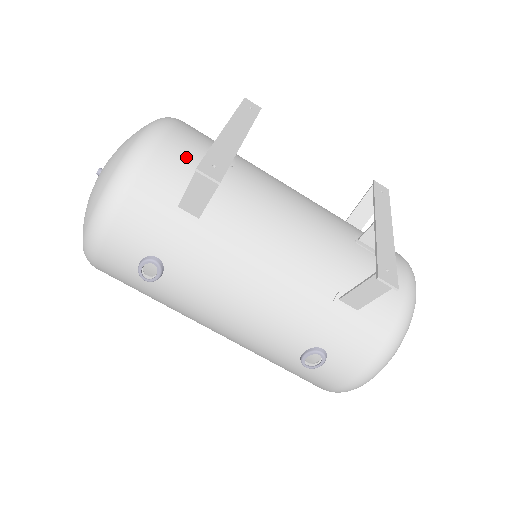
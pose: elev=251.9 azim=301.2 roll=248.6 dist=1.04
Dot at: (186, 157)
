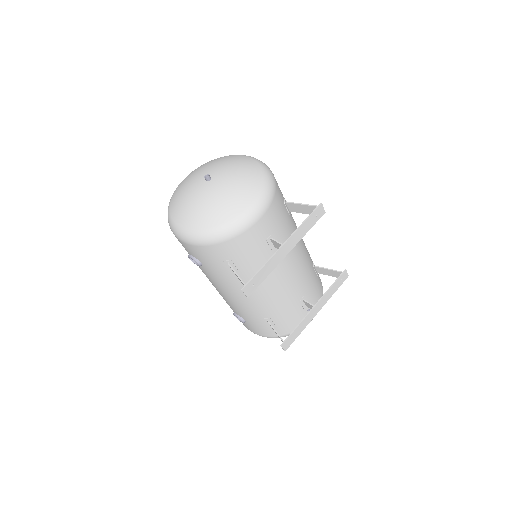
Dot at: (252, 243)
